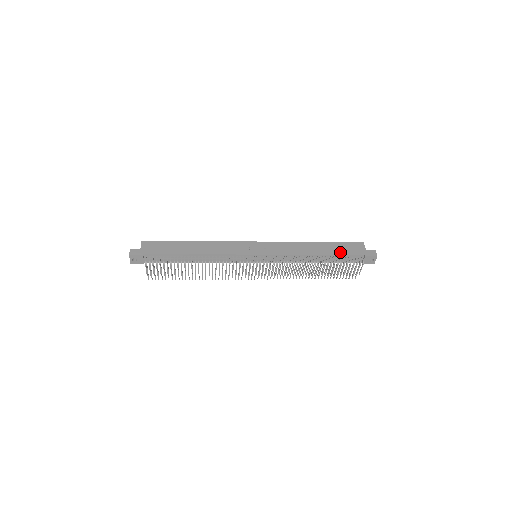
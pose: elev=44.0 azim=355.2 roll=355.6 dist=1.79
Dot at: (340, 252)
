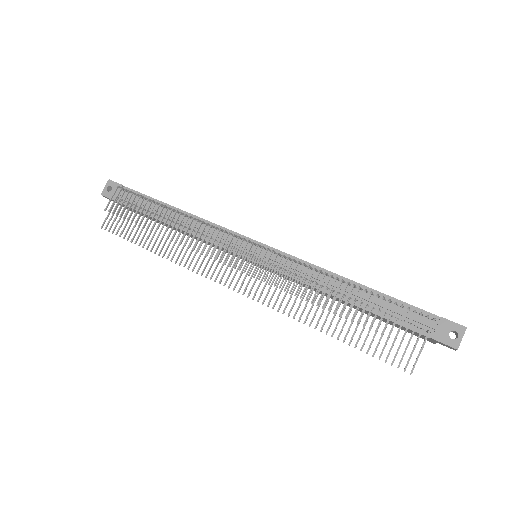
Dot at: (394, 298)
